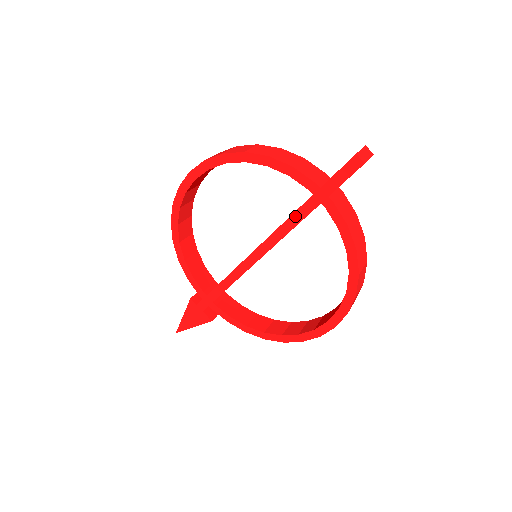
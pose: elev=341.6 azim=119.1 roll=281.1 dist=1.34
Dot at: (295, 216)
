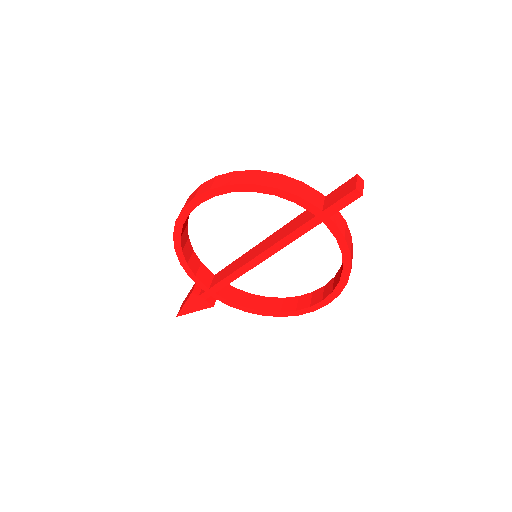
Dot at: (298, 231)
